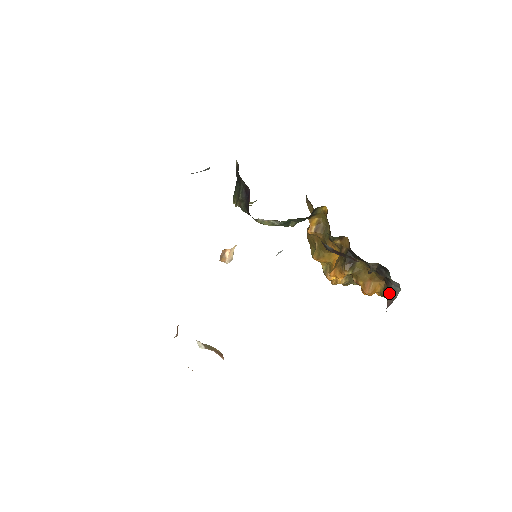
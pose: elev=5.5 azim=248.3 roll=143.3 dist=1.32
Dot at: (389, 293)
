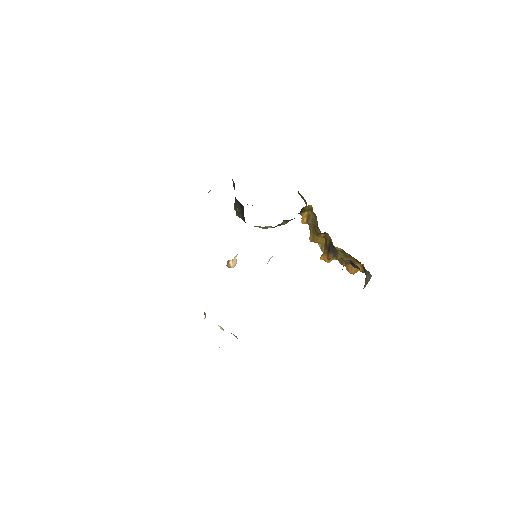
Dot at: (366, 275)
